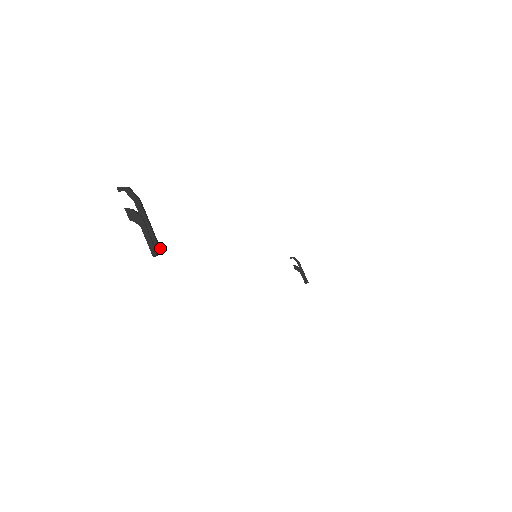
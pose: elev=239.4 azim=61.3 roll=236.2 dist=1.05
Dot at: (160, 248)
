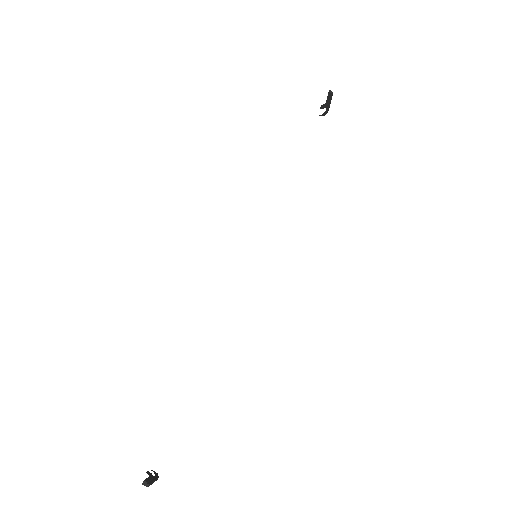
Dot at: (332, 95)
